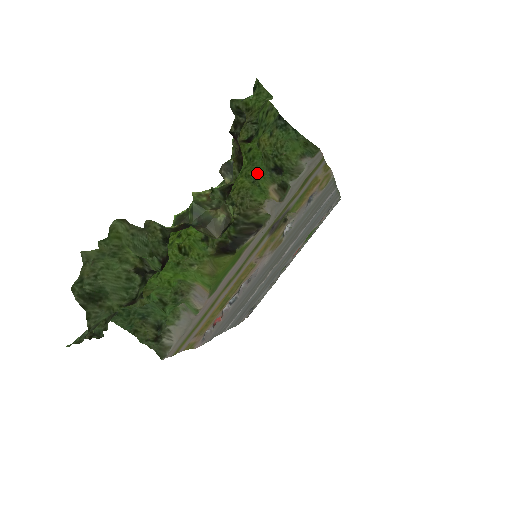
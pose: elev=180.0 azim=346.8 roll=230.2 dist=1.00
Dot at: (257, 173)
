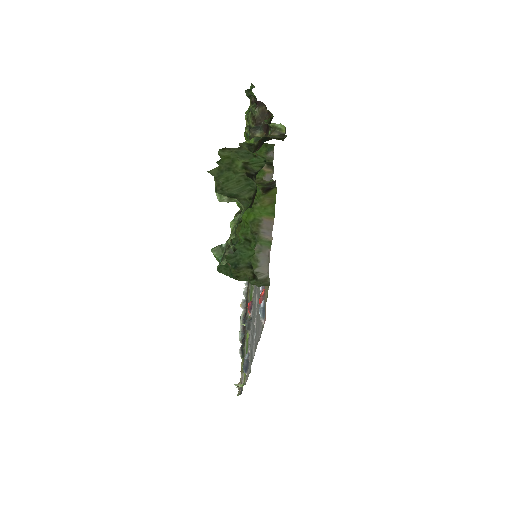
Dot at: occluded
